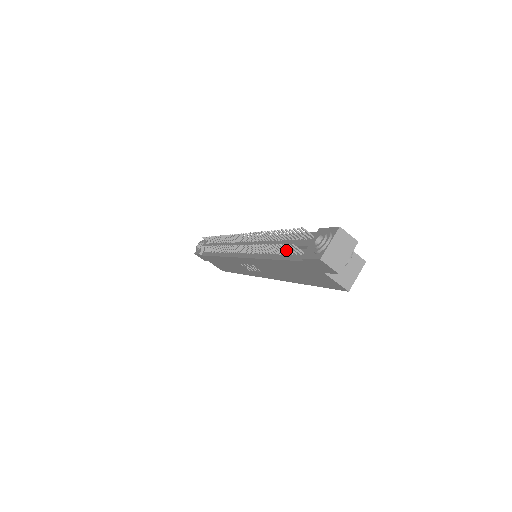
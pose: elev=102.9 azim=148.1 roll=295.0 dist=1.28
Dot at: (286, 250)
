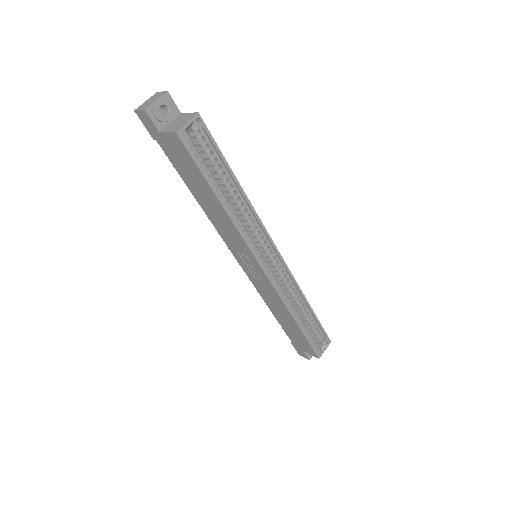
Dot at: occluded
